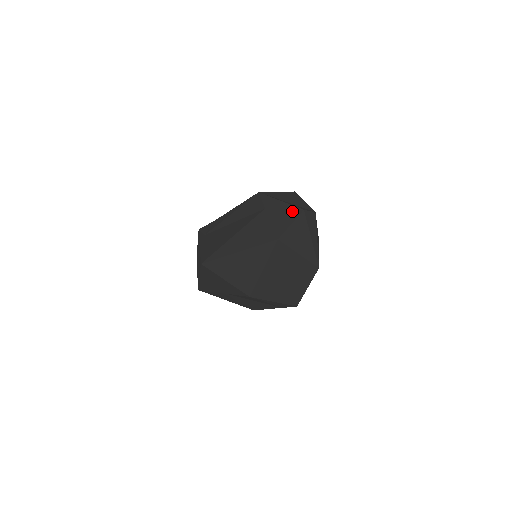
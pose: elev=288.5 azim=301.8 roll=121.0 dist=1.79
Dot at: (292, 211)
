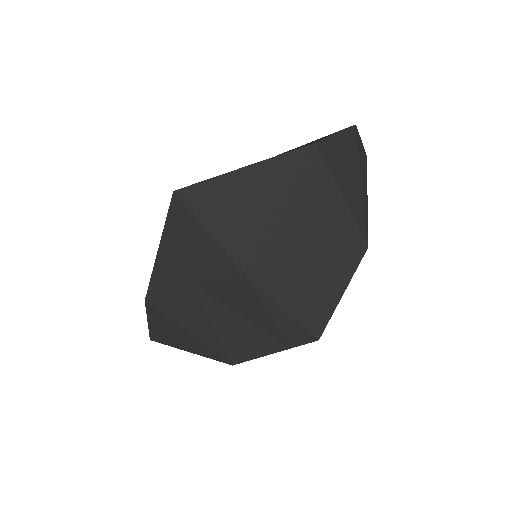
Dot at: (336, 132)
